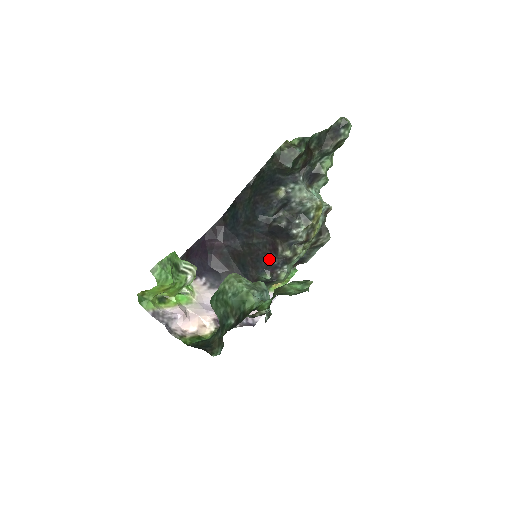
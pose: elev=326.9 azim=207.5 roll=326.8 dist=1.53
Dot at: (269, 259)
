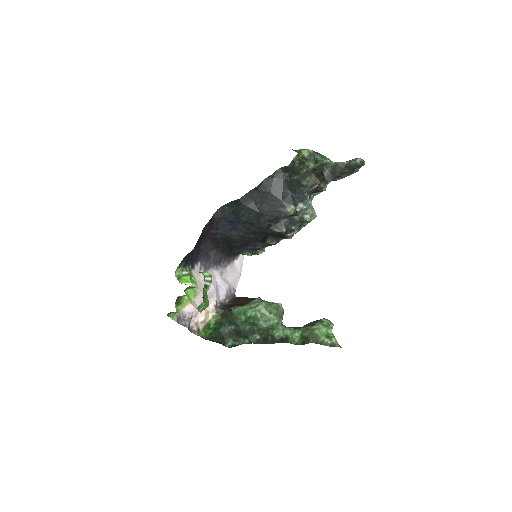
Dot at: (256, 245)
